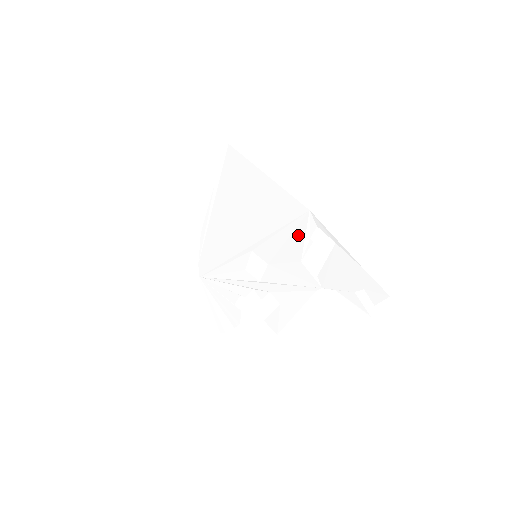
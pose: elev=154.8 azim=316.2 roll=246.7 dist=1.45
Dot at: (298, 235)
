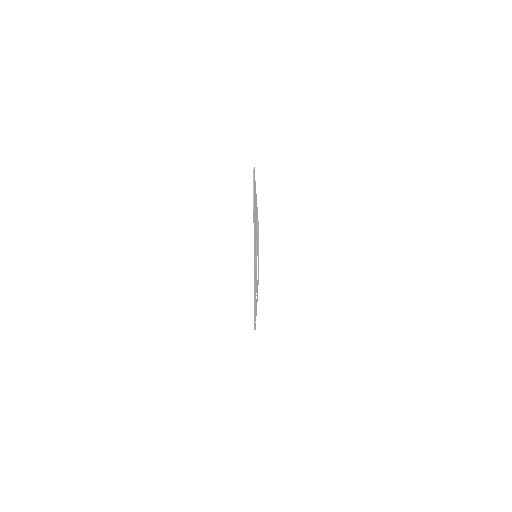
Dot at: occluded
